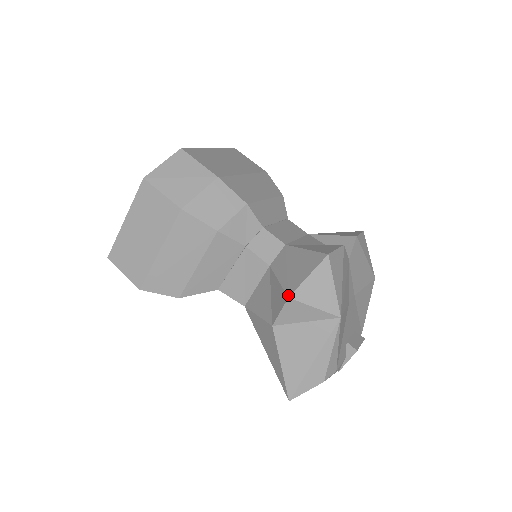
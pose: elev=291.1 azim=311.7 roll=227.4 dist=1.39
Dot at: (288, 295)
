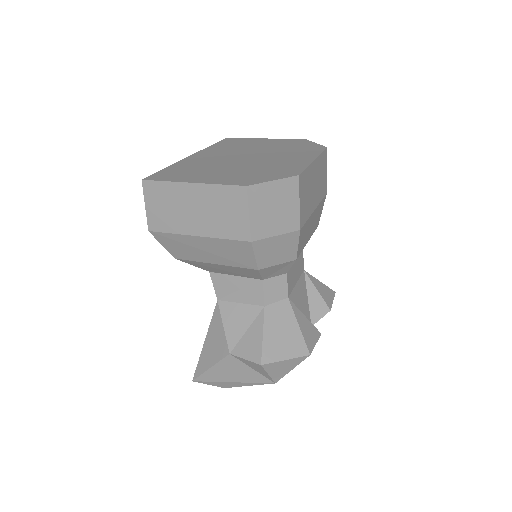
Dot at: (262, 363)
